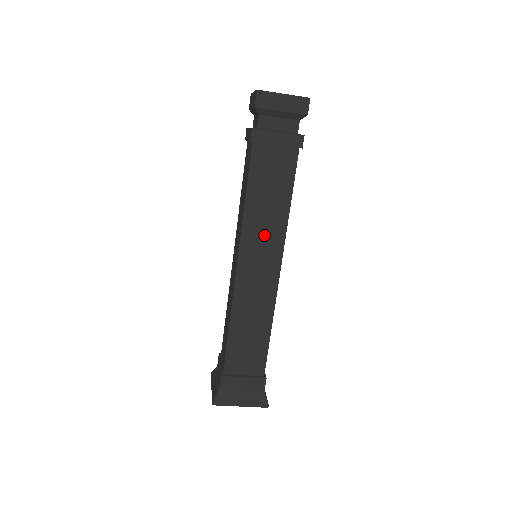
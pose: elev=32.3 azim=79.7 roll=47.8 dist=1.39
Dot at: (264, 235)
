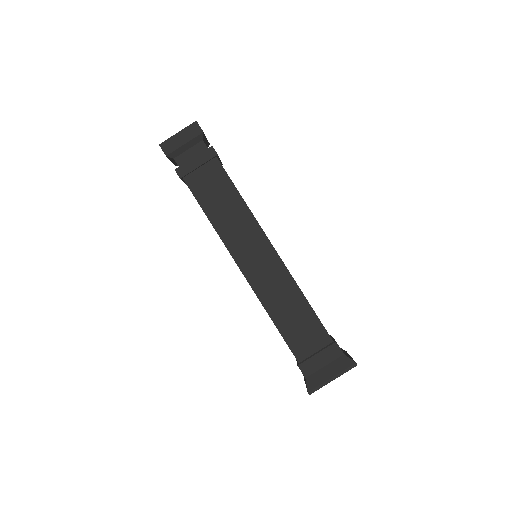
Dot at: (241, 233)
